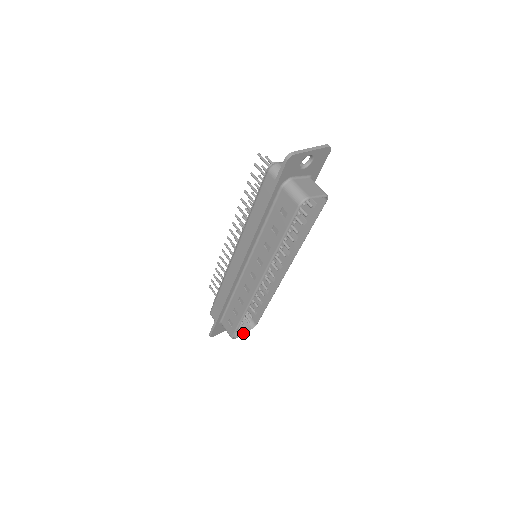
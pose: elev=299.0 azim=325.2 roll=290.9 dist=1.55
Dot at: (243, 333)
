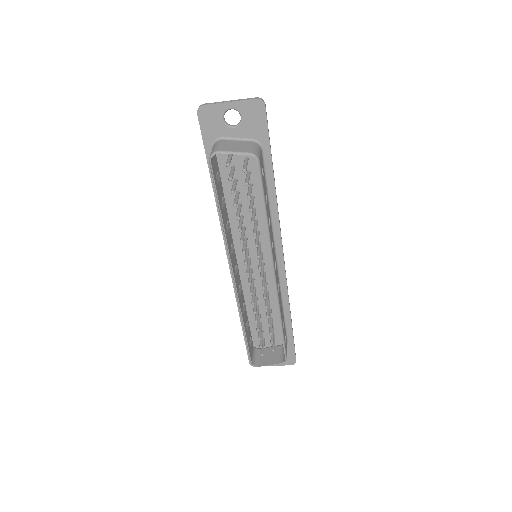
Dot at: (269, 364)
